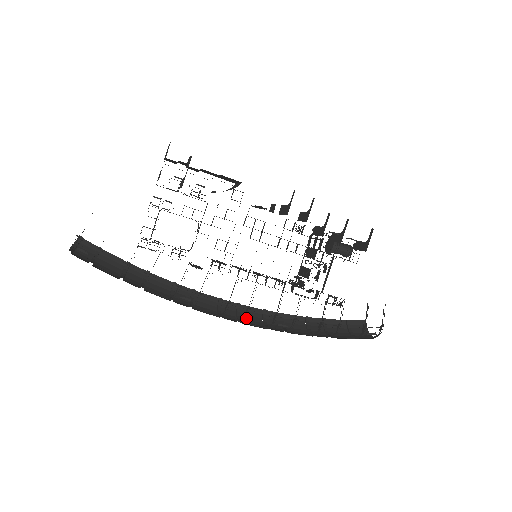
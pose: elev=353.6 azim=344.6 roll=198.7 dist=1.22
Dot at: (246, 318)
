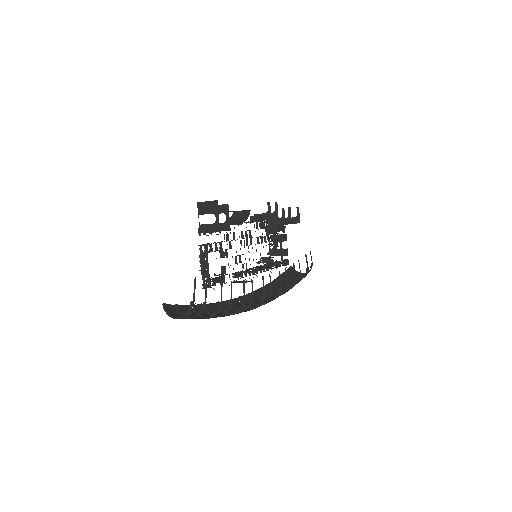
Dot at: (255, 301)
